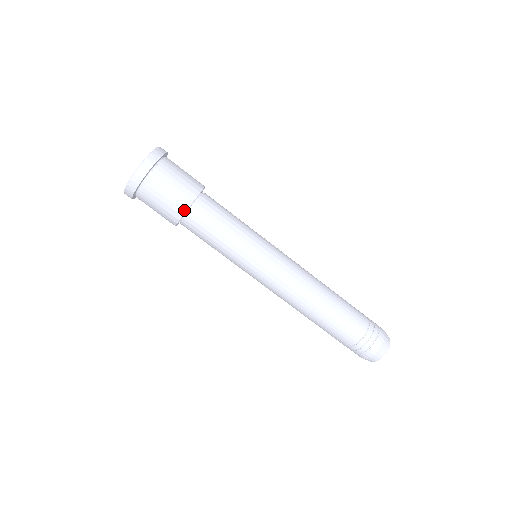
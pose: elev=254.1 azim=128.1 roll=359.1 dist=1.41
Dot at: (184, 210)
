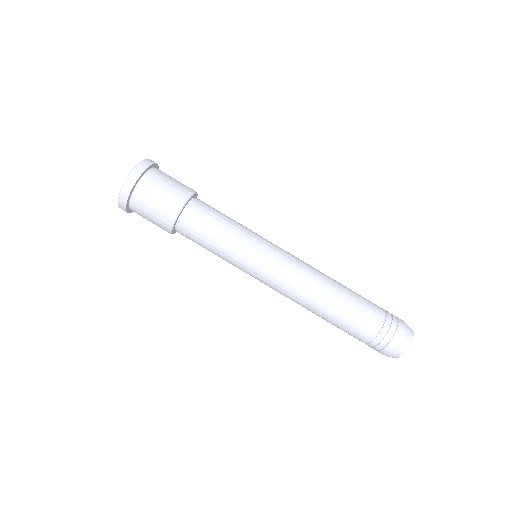
Dot at: (182, 204)
